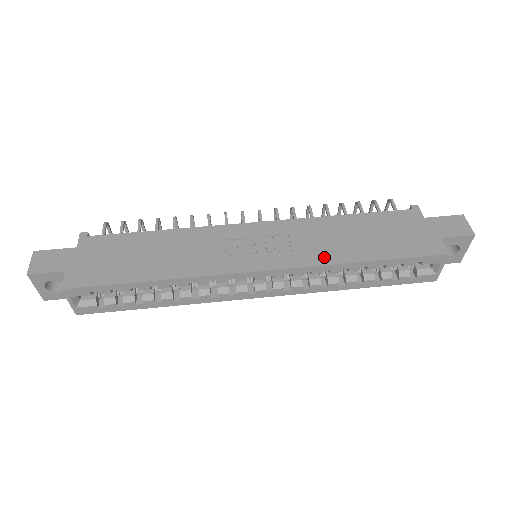
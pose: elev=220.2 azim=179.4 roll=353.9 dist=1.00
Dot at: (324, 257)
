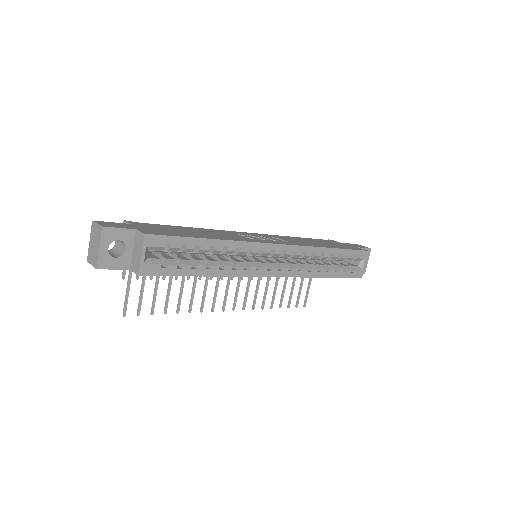
Dot at: (309, 245)
